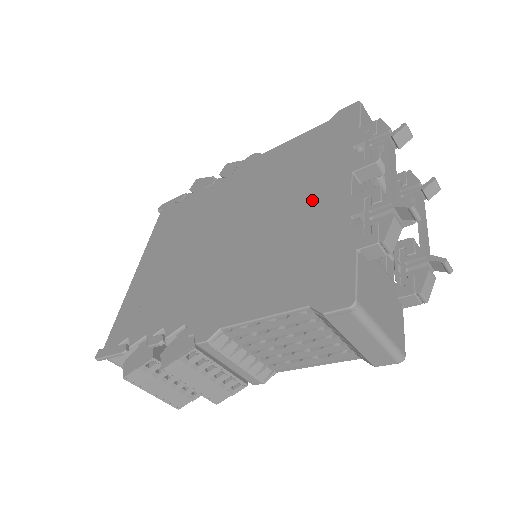
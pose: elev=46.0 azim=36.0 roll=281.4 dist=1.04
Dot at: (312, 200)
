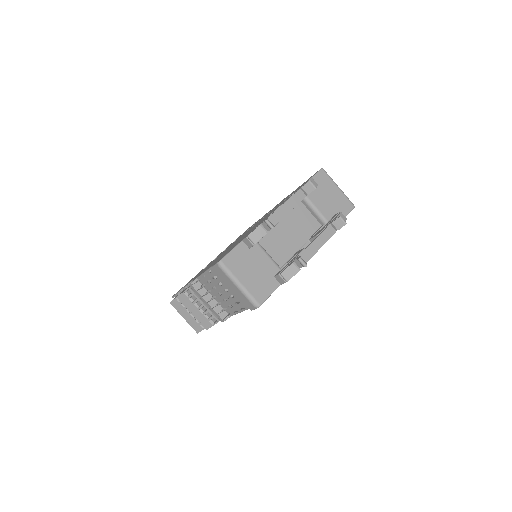
Dot at: occluded
